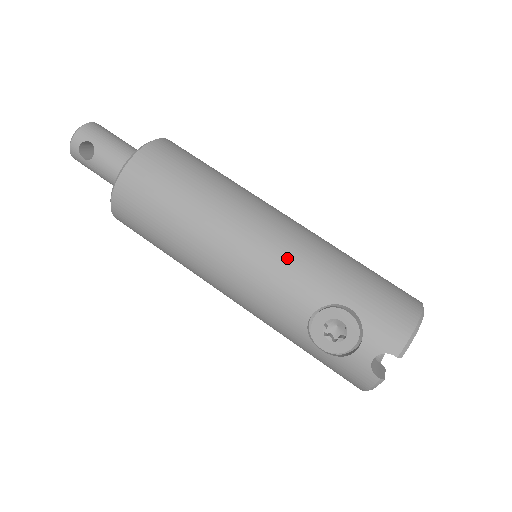
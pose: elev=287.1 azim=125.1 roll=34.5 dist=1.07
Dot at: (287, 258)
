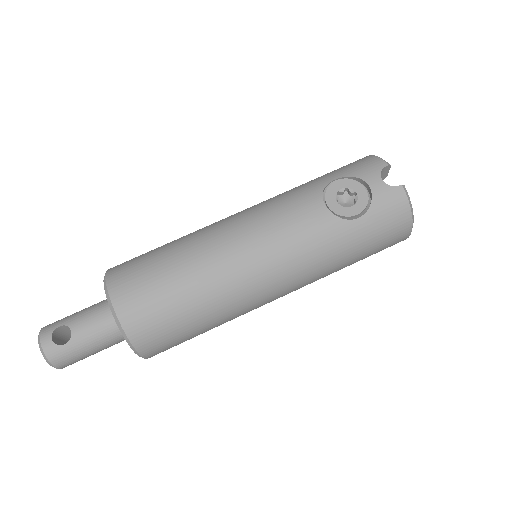
Dot at: (270, 204)
